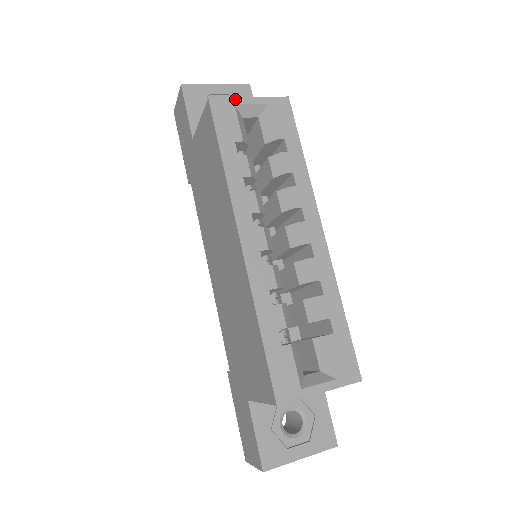
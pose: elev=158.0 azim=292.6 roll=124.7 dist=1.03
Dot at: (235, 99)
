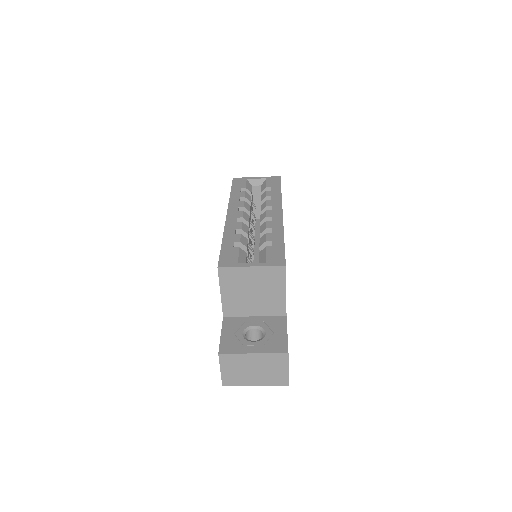
Dot at: (248, 178)
